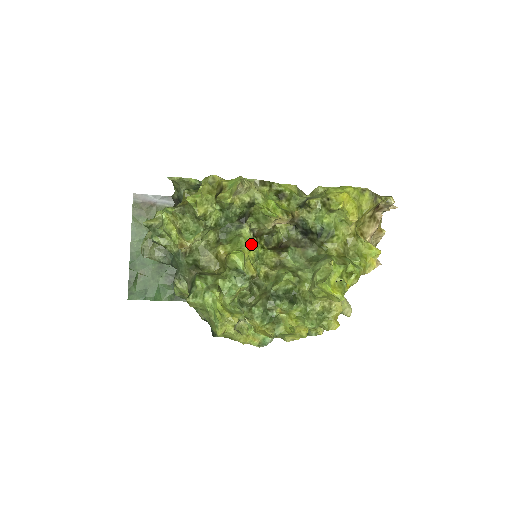
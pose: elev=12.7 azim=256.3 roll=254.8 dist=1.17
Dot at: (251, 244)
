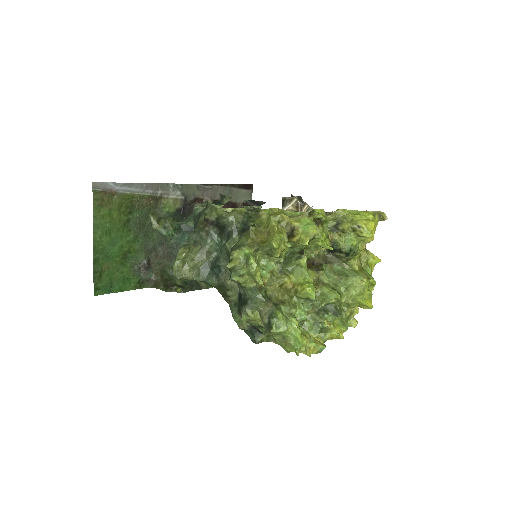
Dot at: (307, 271)
